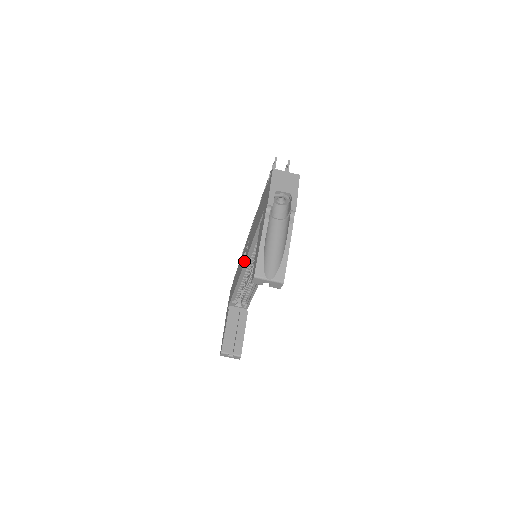
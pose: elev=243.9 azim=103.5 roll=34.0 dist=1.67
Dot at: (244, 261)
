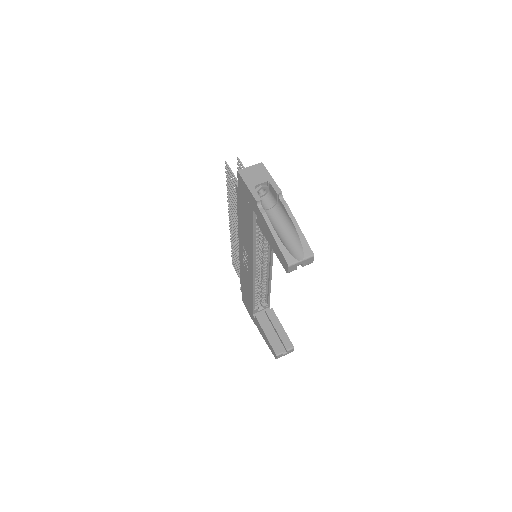
Dot at: (251, 266)
